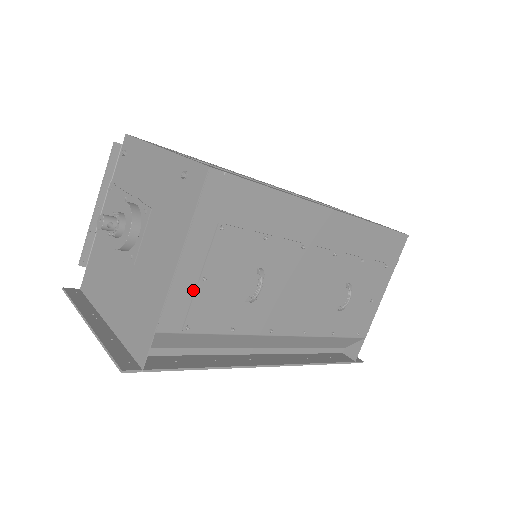
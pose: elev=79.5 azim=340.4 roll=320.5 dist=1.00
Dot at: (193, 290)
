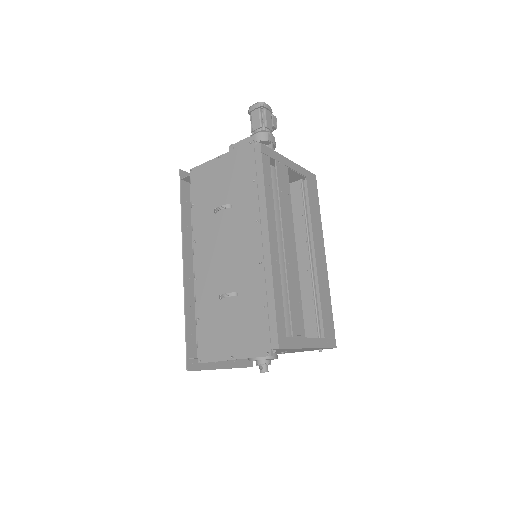
Dot at: occluded
